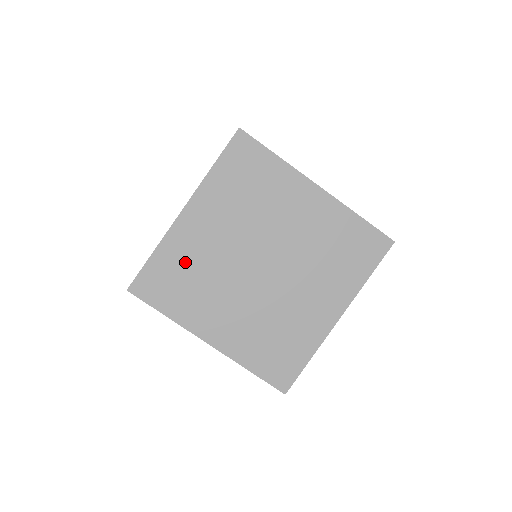
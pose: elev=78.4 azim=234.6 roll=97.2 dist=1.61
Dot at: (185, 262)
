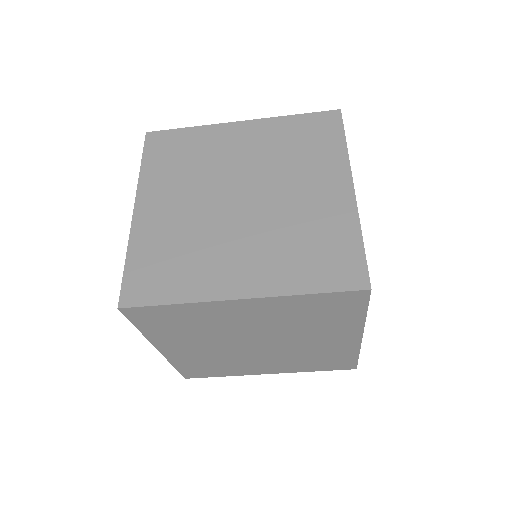
Dot at: (199, 149)
